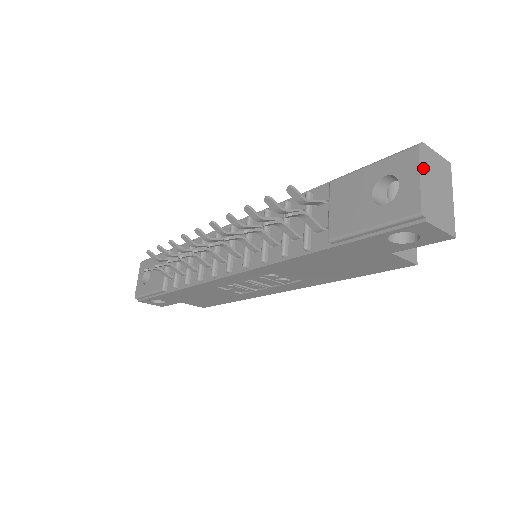
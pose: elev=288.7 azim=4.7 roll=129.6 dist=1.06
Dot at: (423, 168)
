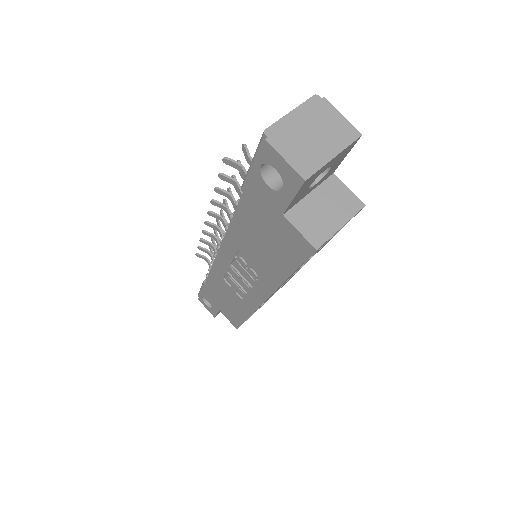
Dot at: (304, 110)
